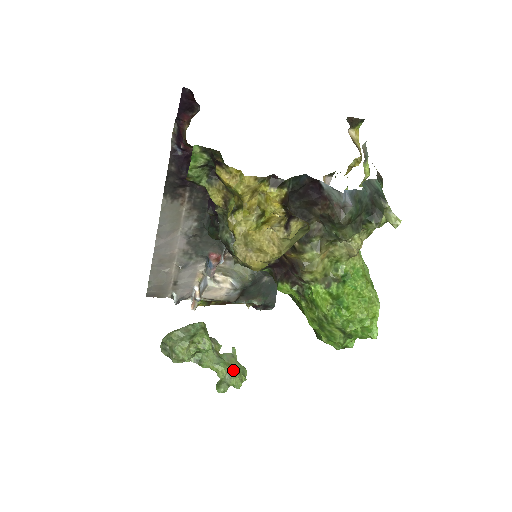
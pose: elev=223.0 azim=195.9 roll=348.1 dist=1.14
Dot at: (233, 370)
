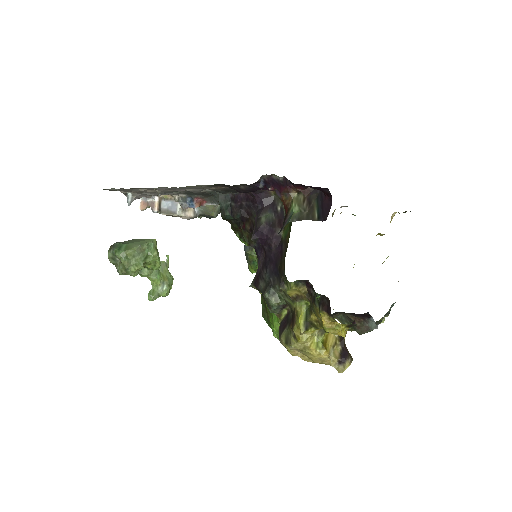
Dot at: (166, 283)
